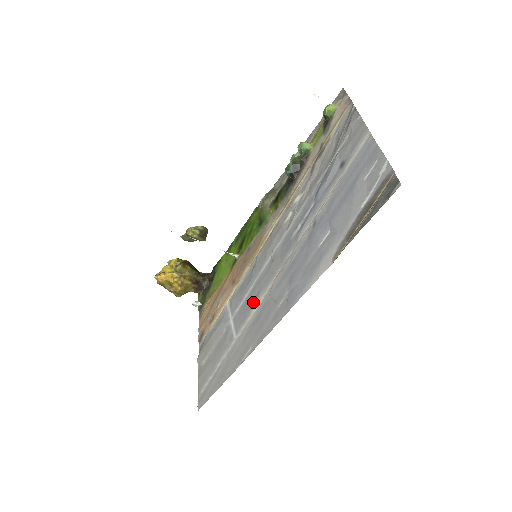
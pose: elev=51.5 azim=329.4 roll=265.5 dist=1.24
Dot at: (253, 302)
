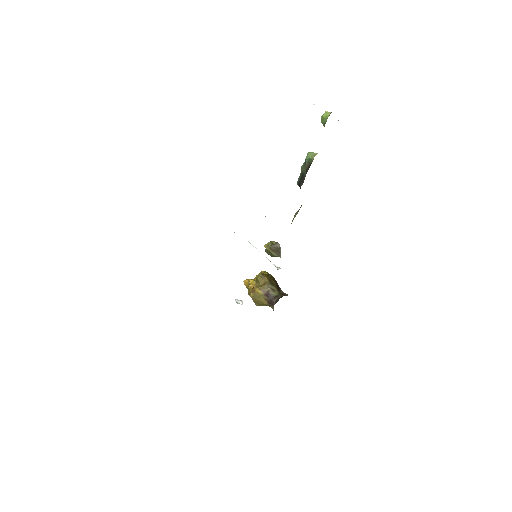
Dot at: occluded
